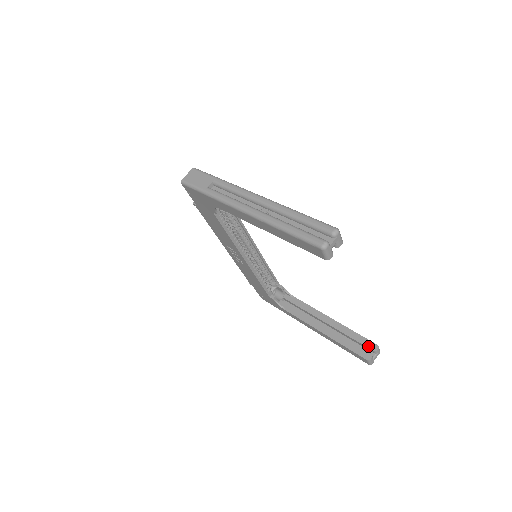
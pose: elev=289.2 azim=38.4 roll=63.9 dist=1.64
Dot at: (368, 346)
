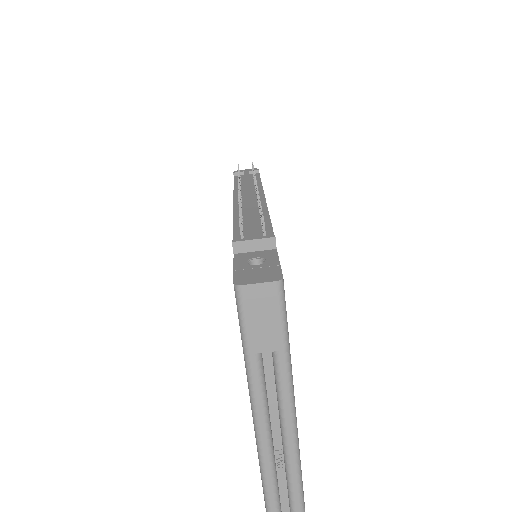
Dot at: occluded
